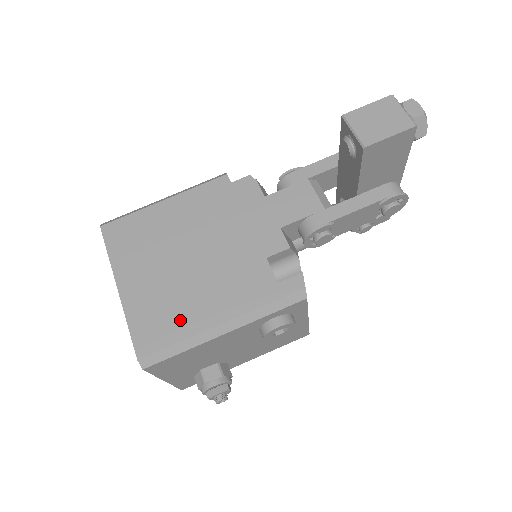
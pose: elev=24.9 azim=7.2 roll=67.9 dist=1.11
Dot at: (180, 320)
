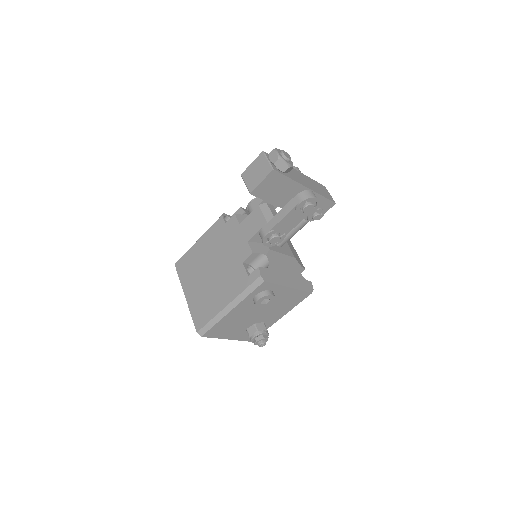
Dot at: (210, 308)
